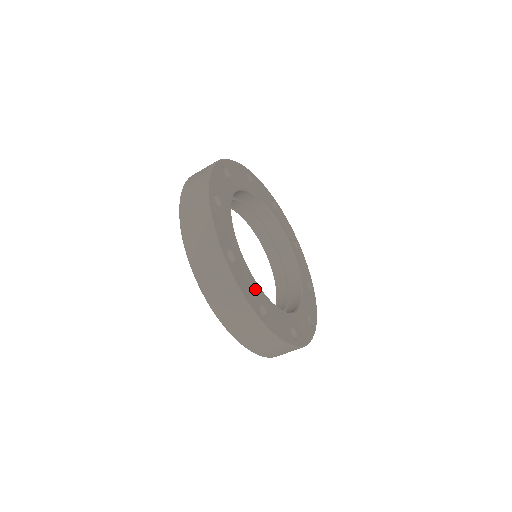
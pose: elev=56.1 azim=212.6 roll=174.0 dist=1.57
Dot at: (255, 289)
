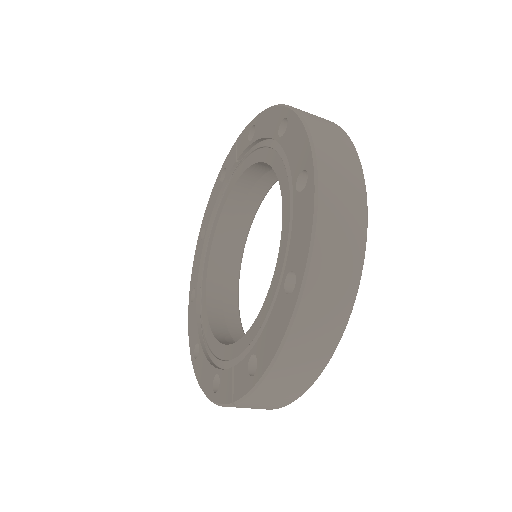
Dot at: occluded
